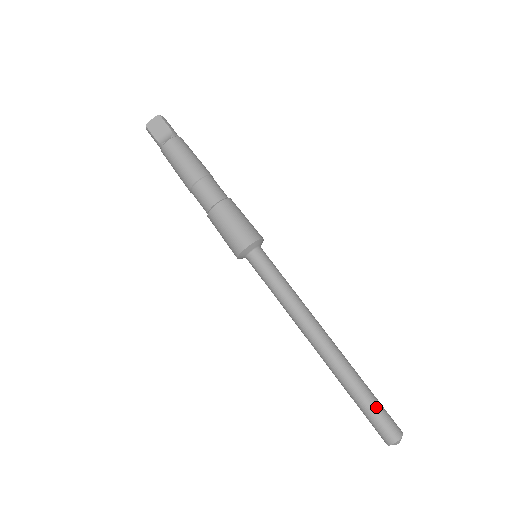
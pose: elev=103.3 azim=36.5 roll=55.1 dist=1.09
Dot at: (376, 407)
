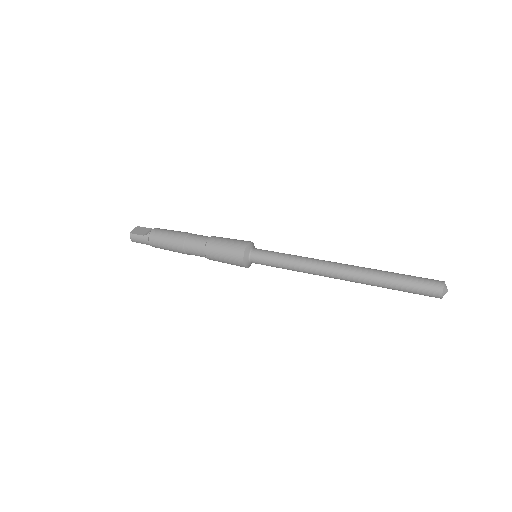
Dot at: (411, 276)
